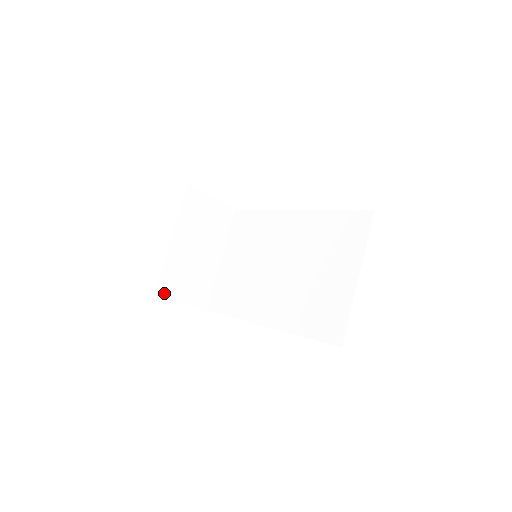
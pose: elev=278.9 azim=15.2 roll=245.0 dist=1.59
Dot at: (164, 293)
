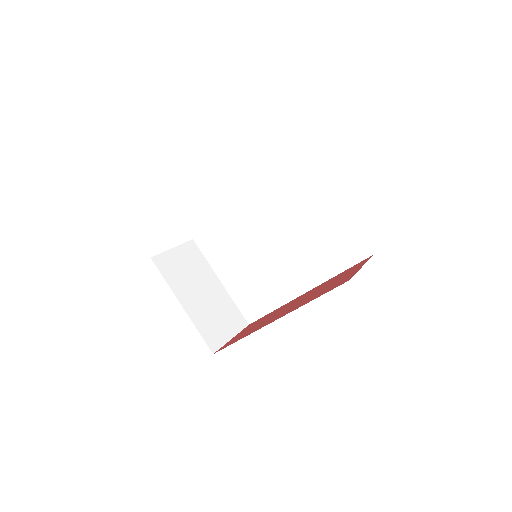
Dot at: (216, 345)
